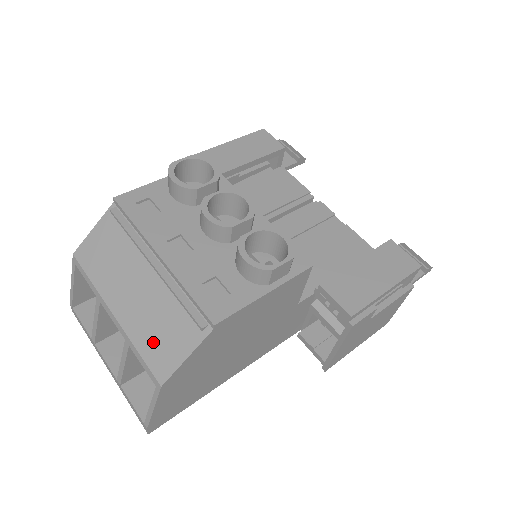
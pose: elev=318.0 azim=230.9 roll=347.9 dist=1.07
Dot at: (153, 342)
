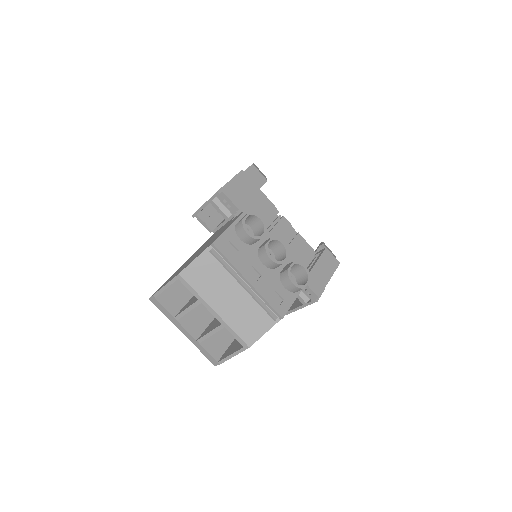
Dot at: (244, 326)
